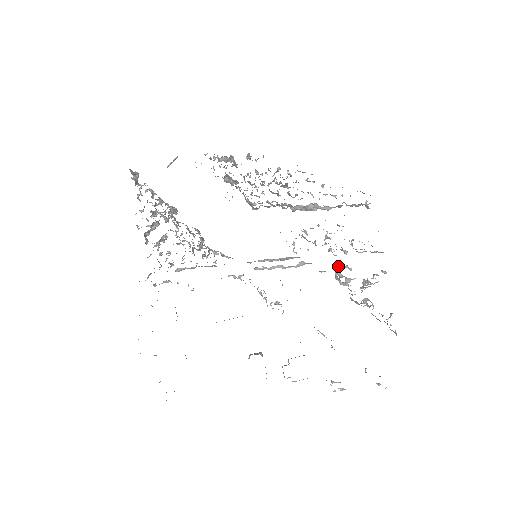
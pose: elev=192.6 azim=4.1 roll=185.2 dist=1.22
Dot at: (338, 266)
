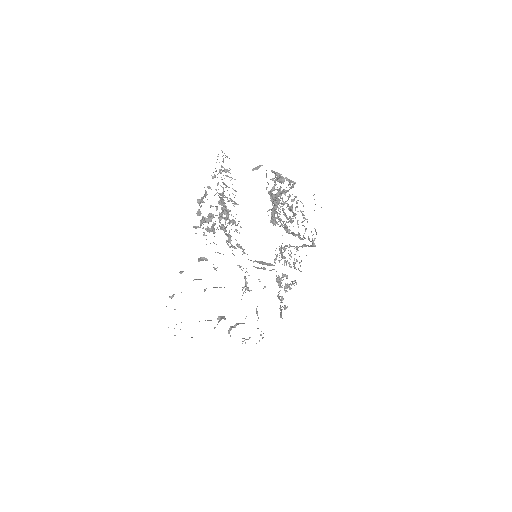
Dot at: (284, 275)
